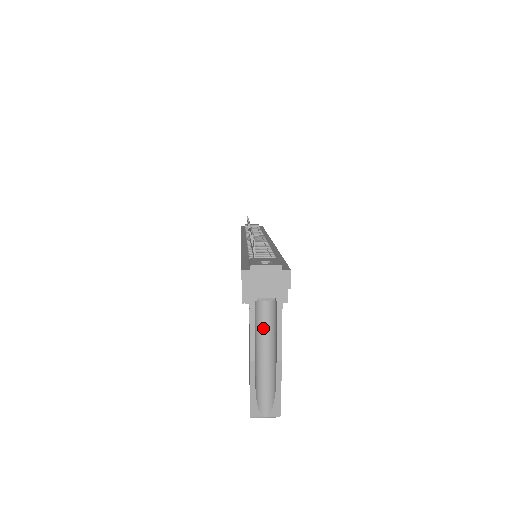
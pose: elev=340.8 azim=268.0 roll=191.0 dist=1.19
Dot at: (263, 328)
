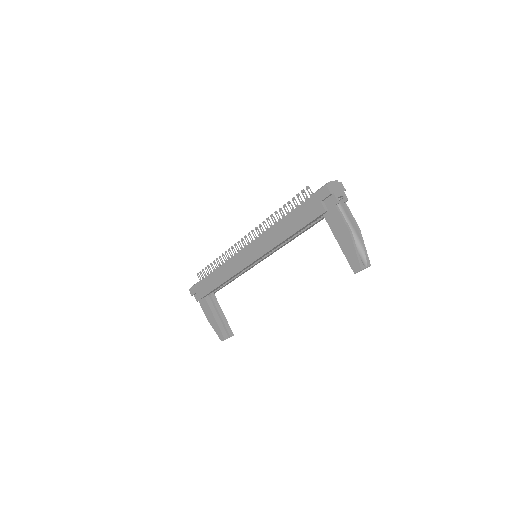
Dot at: occluded
